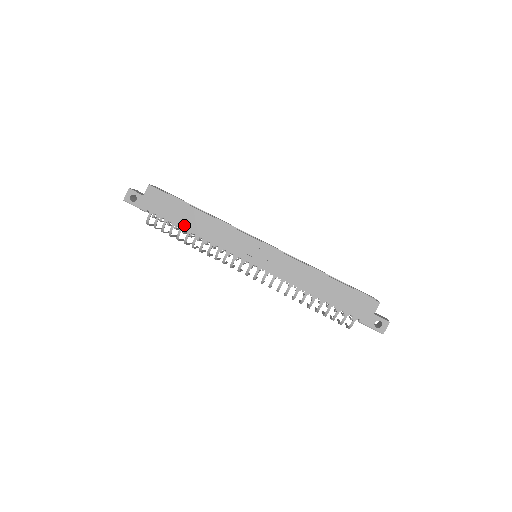
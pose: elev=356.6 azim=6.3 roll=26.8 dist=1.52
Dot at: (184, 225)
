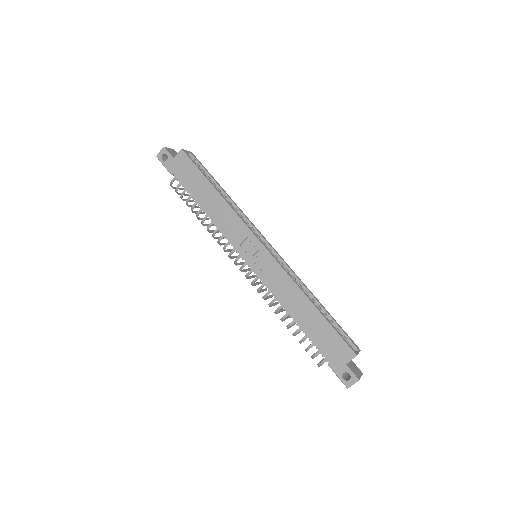
Dot at: (199, 200)
